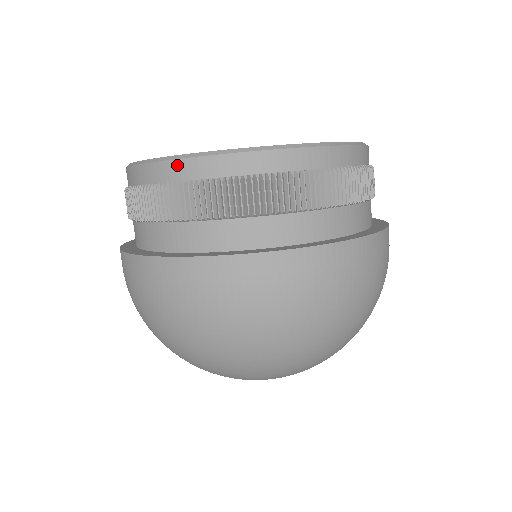
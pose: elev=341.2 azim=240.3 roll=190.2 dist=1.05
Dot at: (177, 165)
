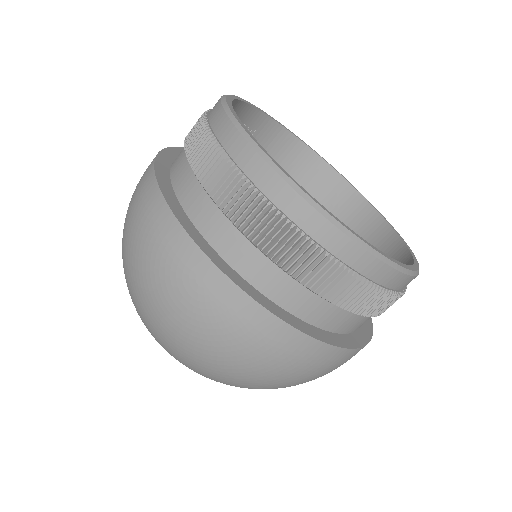
Dot at: (360, 254)
